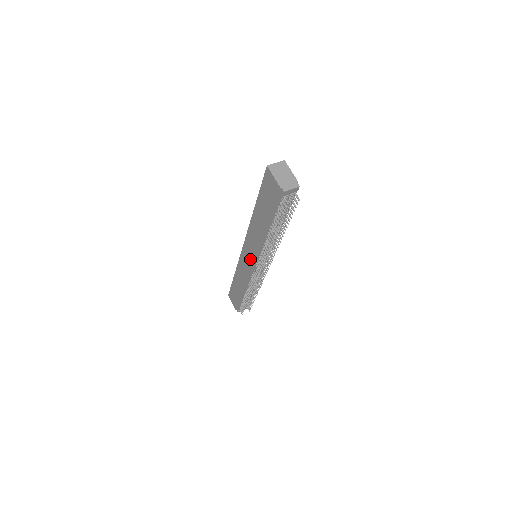
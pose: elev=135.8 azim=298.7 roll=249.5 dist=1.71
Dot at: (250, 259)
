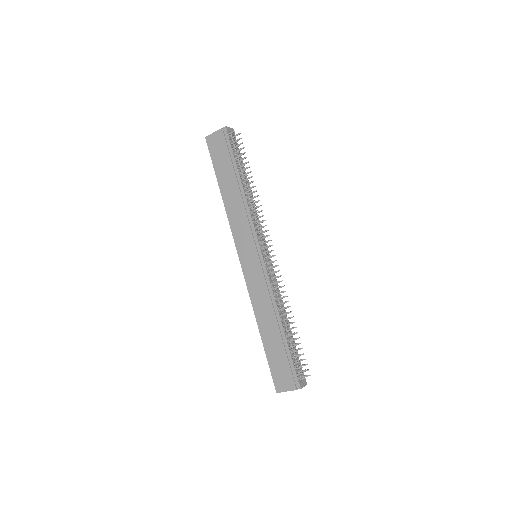
Dot at: (252, 253)
